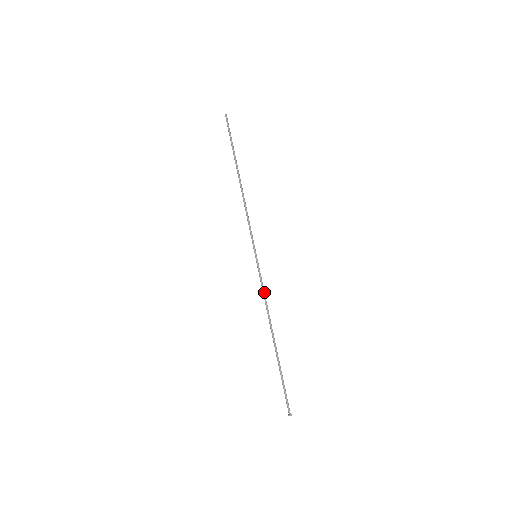
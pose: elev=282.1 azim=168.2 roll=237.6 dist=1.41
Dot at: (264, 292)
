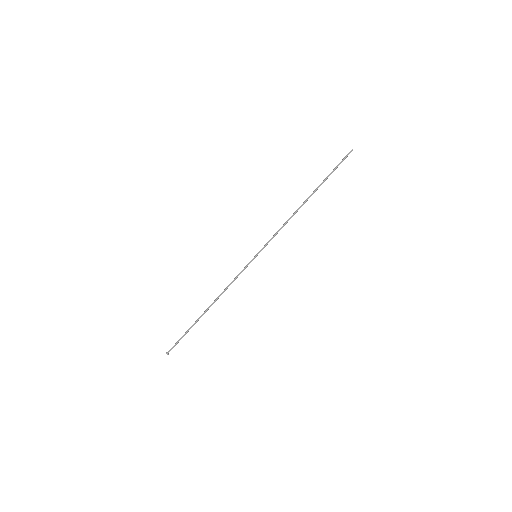
Dot at: occluded
